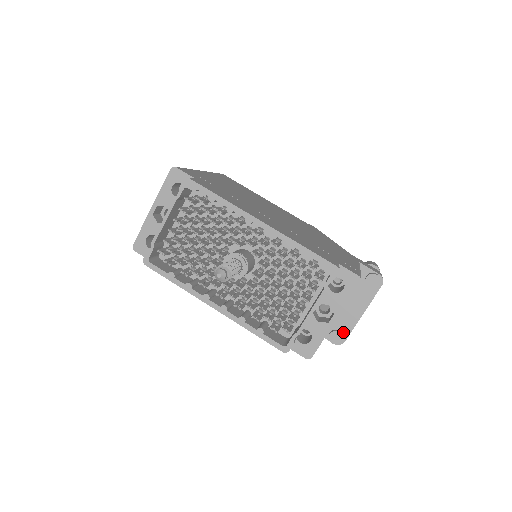
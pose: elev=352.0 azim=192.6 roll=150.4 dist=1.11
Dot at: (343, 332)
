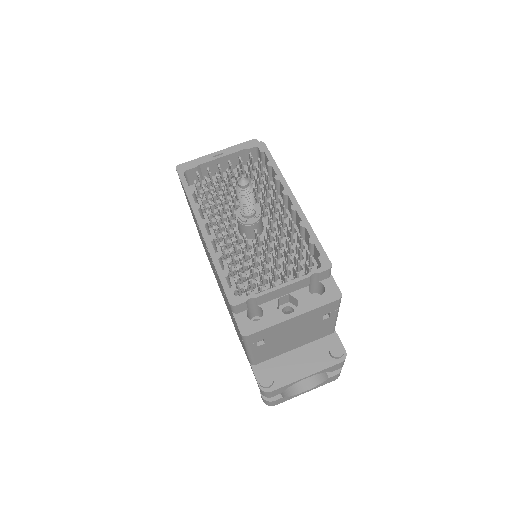
Dot at: (276, 381)
